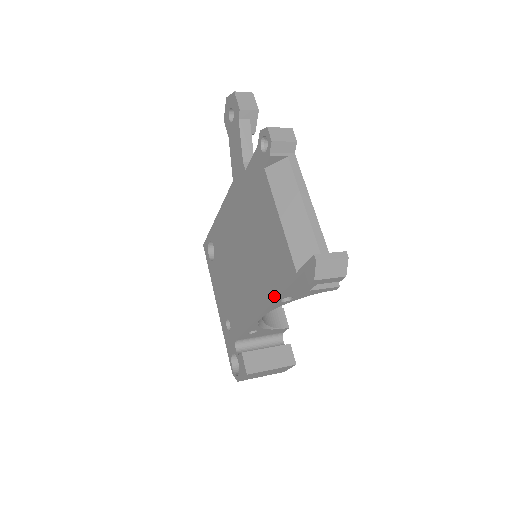
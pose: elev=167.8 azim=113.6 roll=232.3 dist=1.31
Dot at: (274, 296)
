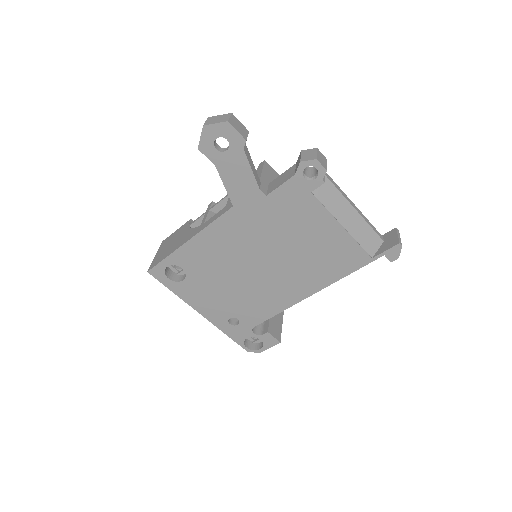
Dot at: (333, 280)
